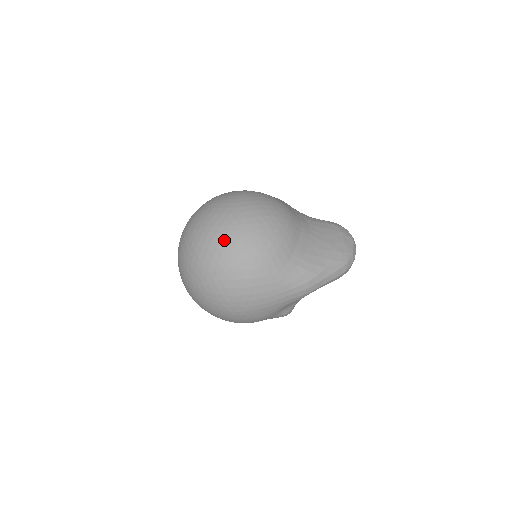
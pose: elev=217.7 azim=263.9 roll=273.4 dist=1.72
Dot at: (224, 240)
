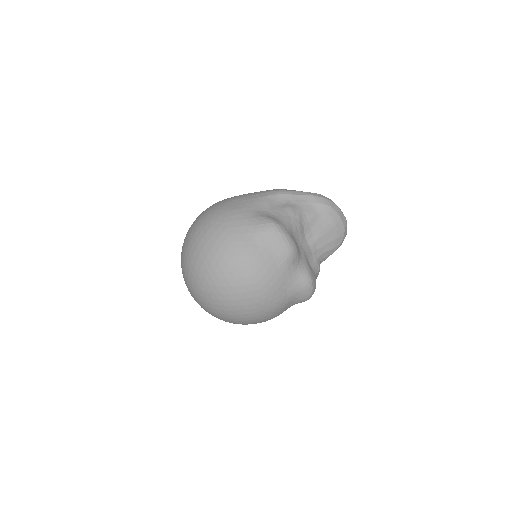
Dot at: occluded
